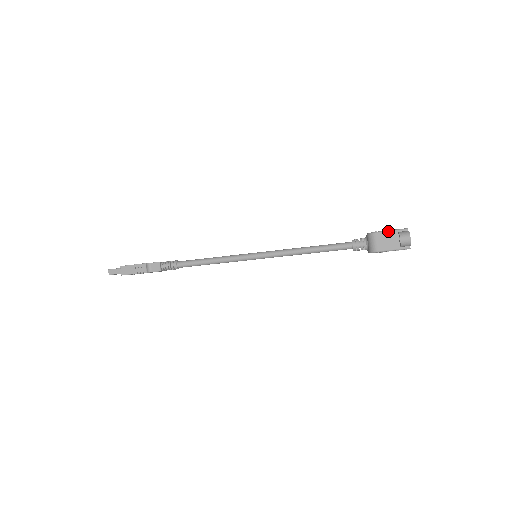
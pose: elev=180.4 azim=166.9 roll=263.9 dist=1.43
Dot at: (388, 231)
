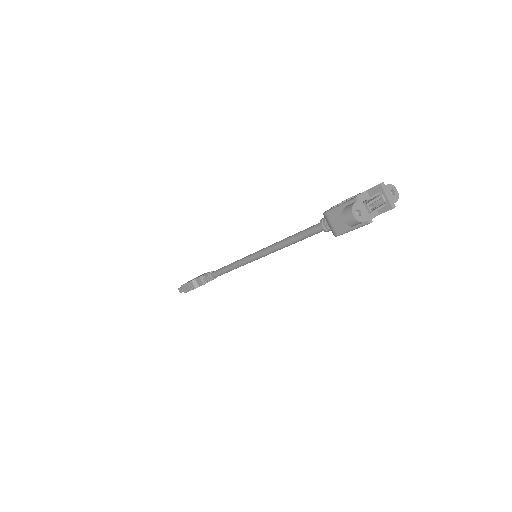
Dot at: (337, 207)
